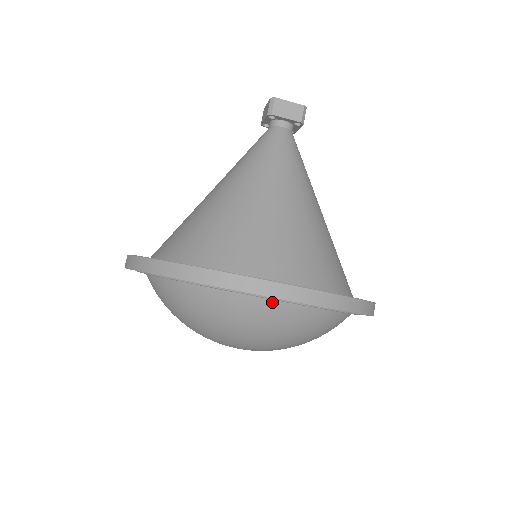
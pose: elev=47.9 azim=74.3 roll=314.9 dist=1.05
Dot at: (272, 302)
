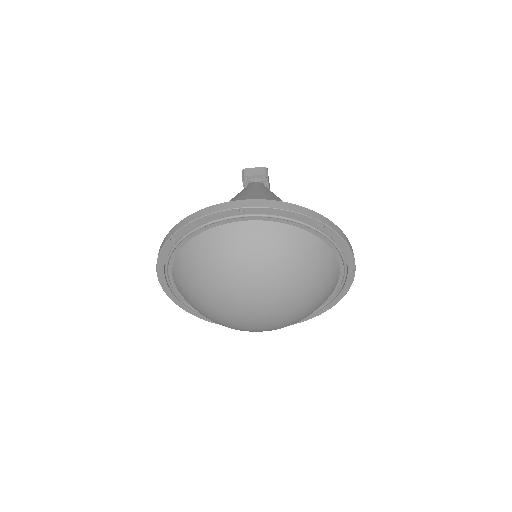
Dot at: (245, 225)
